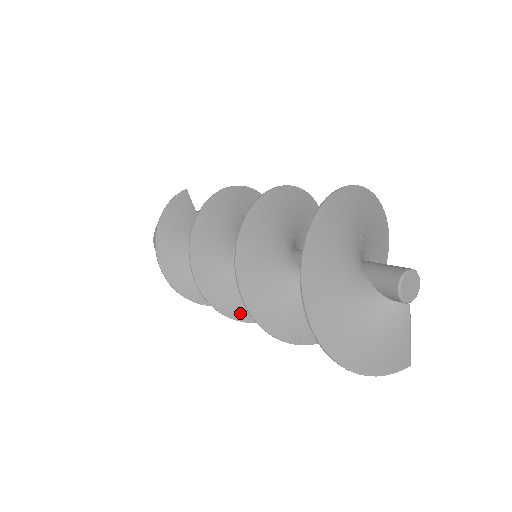
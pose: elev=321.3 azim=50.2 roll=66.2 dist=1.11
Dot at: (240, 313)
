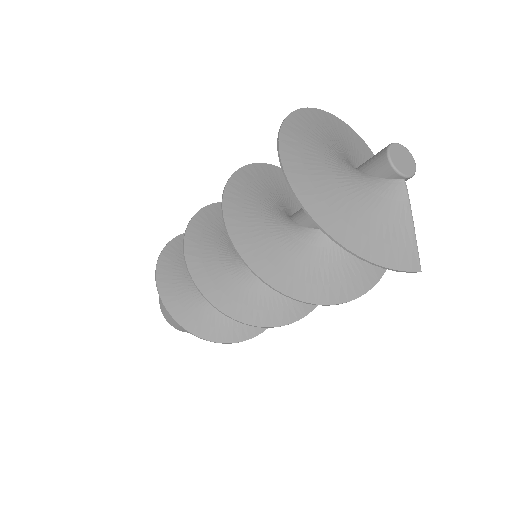
Dot at: (230, 307)
